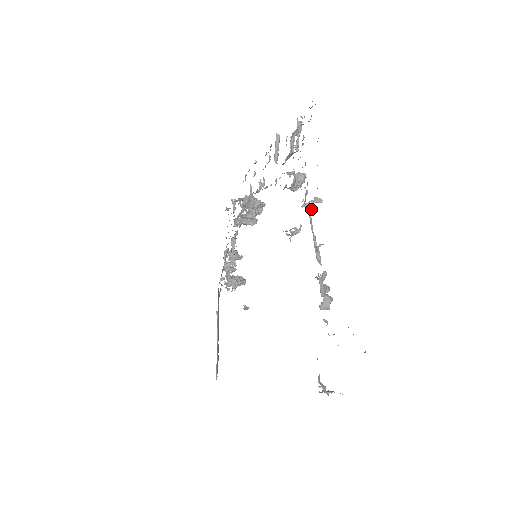
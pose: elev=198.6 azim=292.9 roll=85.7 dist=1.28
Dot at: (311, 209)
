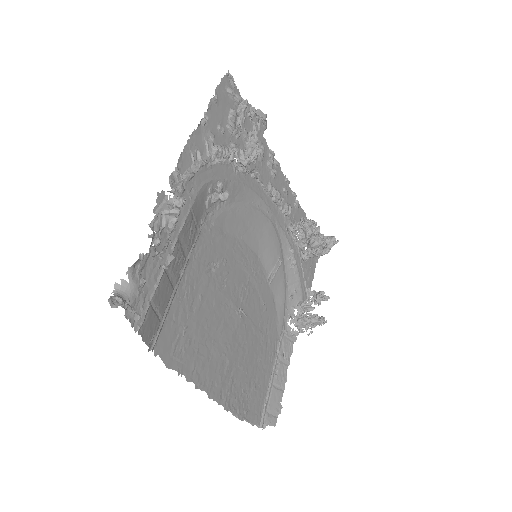
Dot at: (199, 154)
